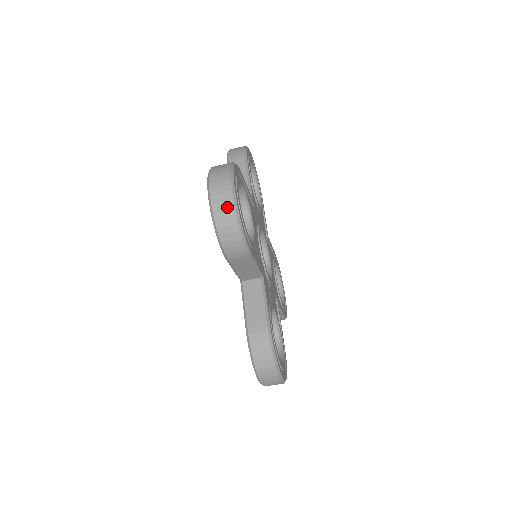
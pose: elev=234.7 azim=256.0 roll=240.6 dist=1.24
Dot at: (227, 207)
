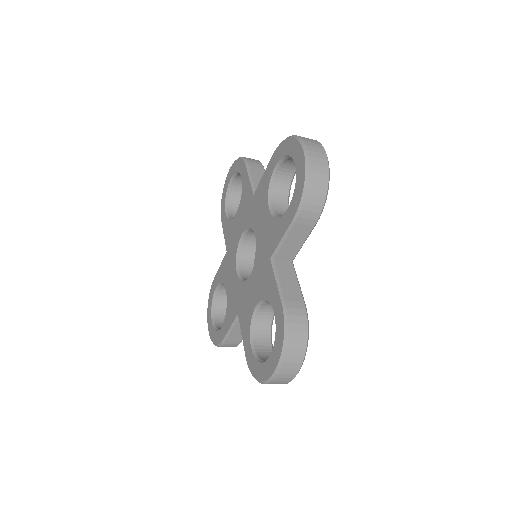
Dot at: occluded
